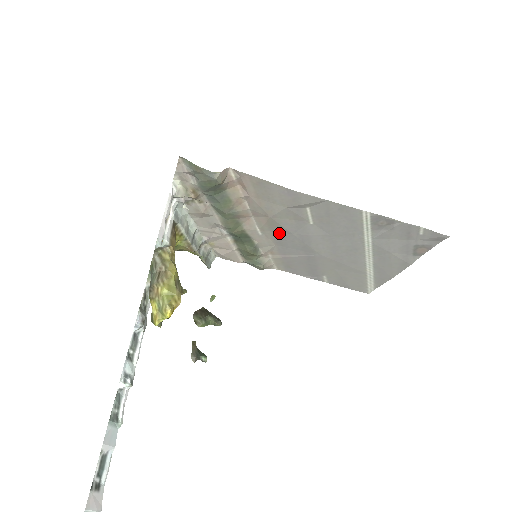
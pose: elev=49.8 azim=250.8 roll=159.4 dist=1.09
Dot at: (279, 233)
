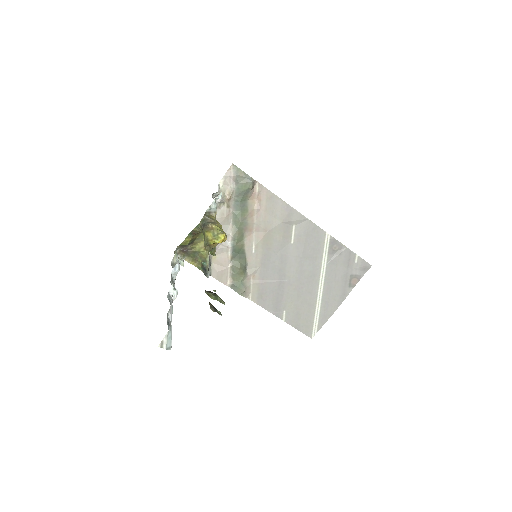
Dot at: (267, 252)
